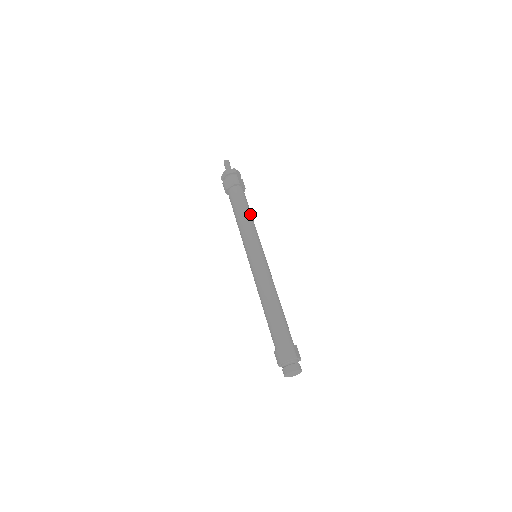
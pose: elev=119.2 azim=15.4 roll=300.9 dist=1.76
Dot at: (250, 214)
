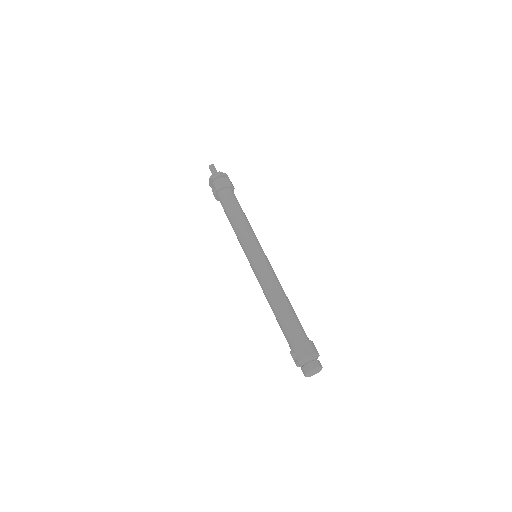
Dot at: occluded
